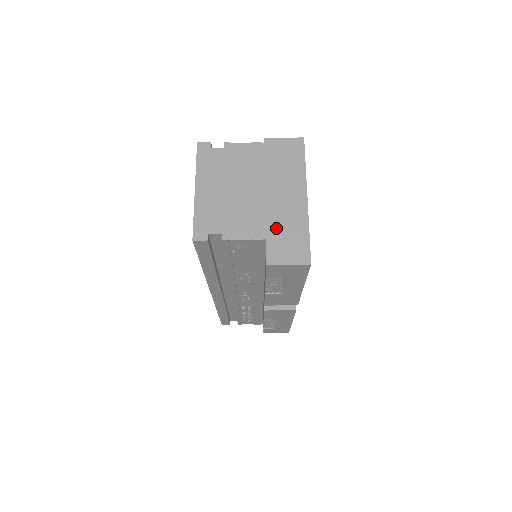
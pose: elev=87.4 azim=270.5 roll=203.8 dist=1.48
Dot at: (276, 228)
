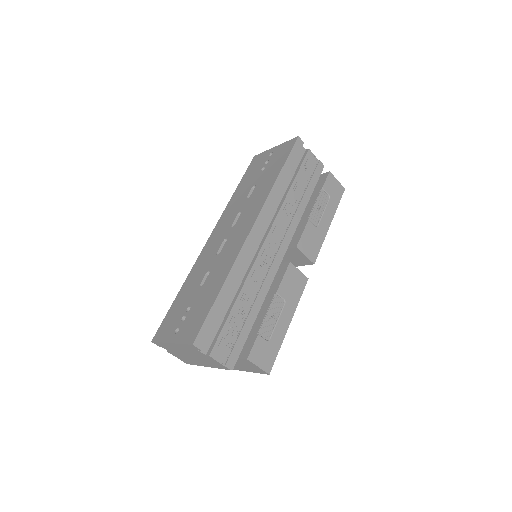
Dot at: occluded
